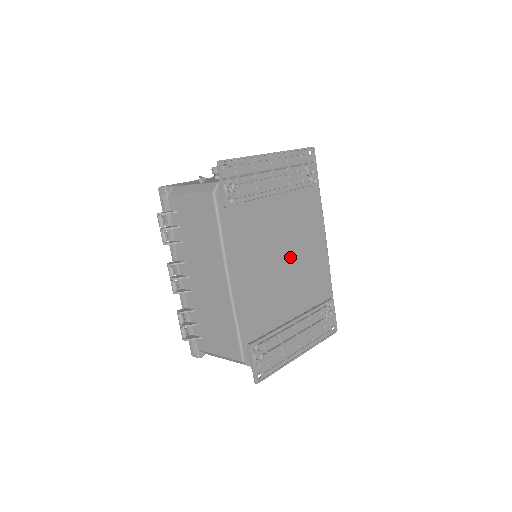
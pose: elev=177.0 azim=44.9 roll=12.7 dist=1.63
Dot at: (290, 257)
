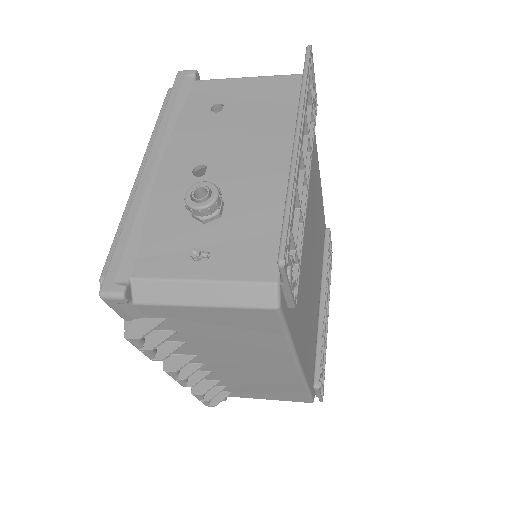
Dot at: (313, 243)
